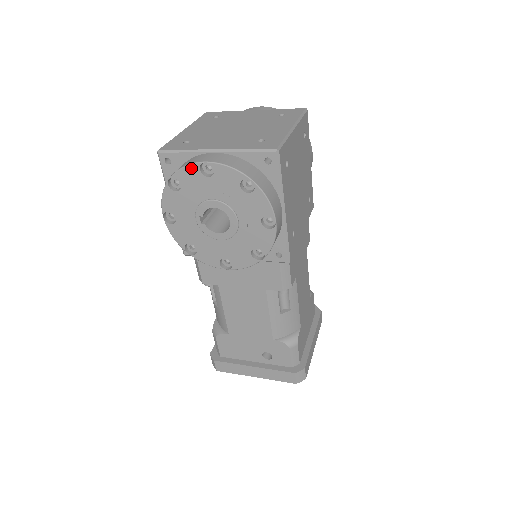
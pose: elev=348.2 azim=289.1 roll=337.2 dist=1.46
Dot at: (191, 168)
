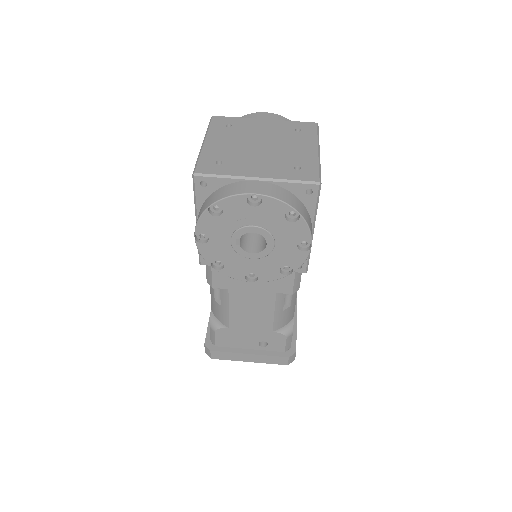
Dot at: (238, 198)
